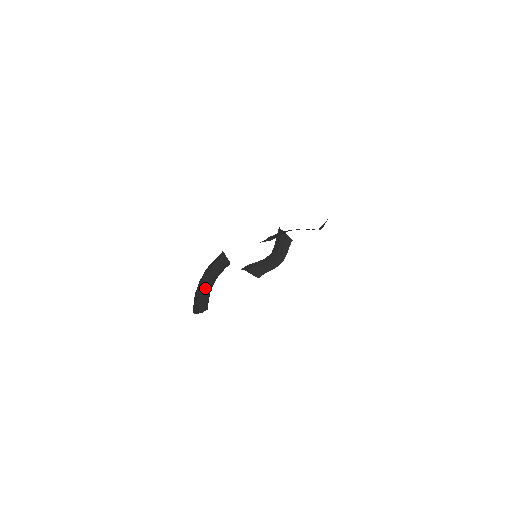
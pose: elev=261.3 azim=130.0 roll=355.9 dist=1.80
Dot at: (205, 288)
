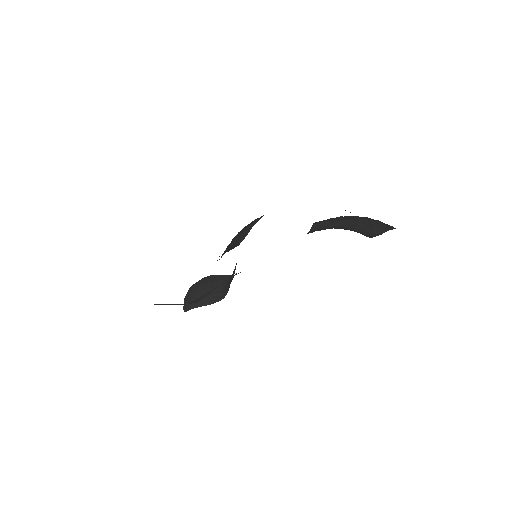
Dot at: occluded
